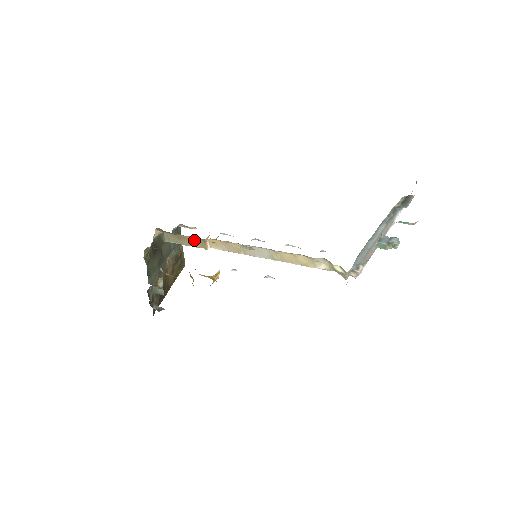
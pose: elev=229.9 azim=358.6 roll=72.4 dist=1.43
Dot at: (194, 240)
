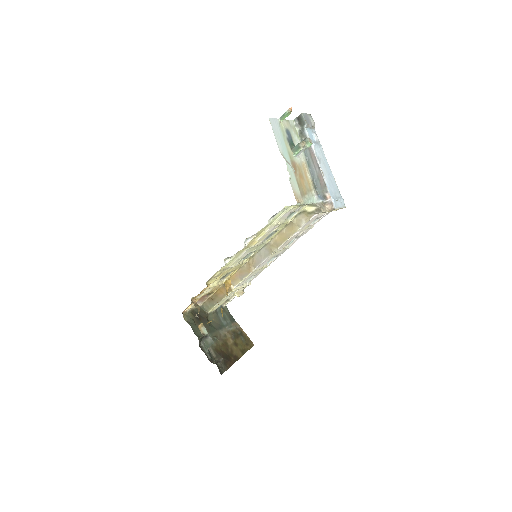
Dot at: (221, 291)
